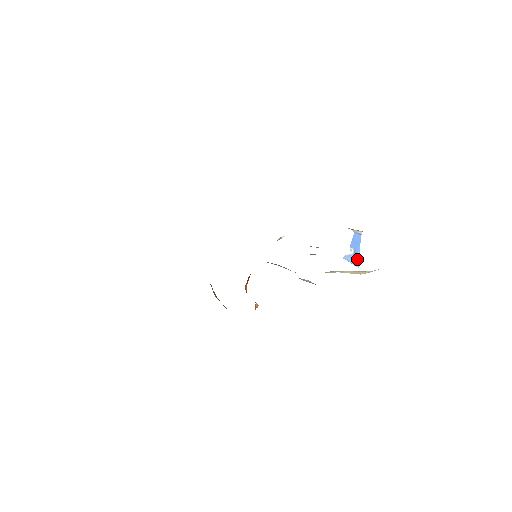
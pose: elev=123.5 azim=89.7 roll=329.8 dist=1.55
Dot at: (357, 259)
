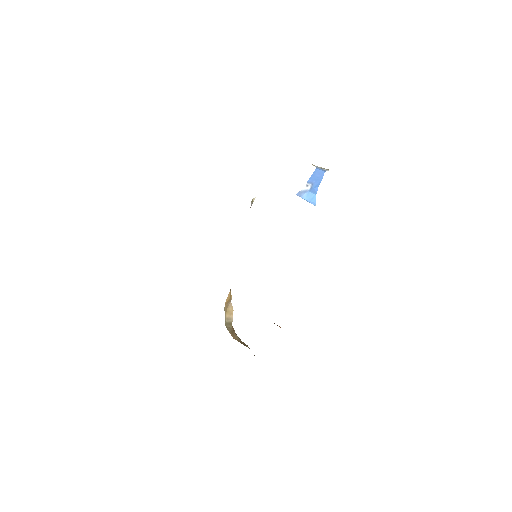
Dot at: (314, 196)
